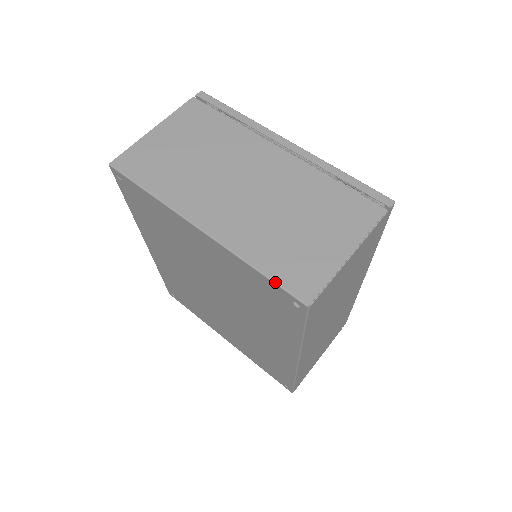
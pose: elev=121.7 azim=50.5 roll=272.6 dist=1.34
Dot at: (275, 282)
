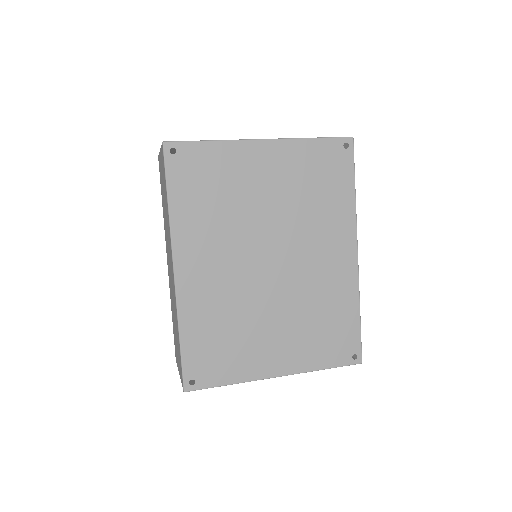
Dot at: (328, 137)
